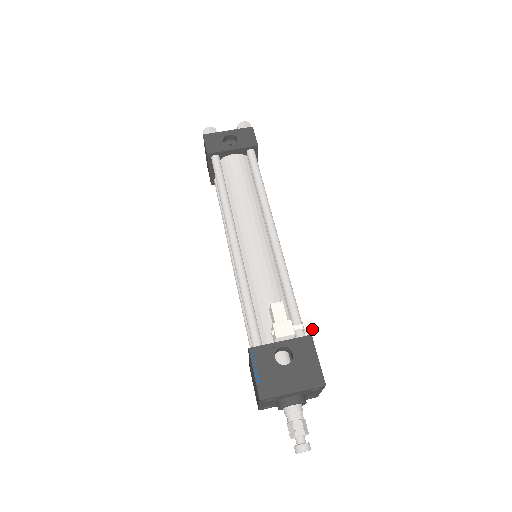
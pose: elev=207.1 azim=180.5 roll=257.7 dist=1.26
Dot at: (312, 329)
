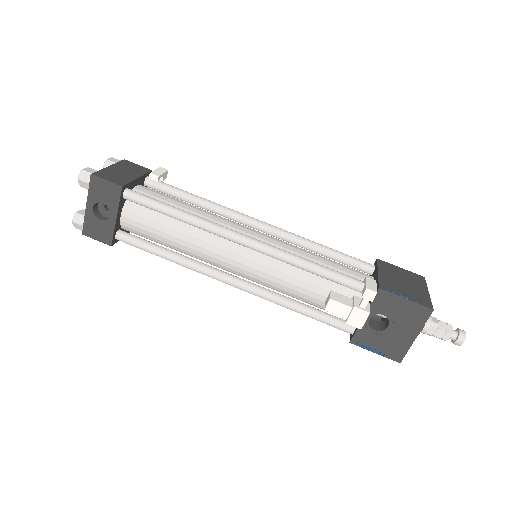
Dot at: (376, 292)
